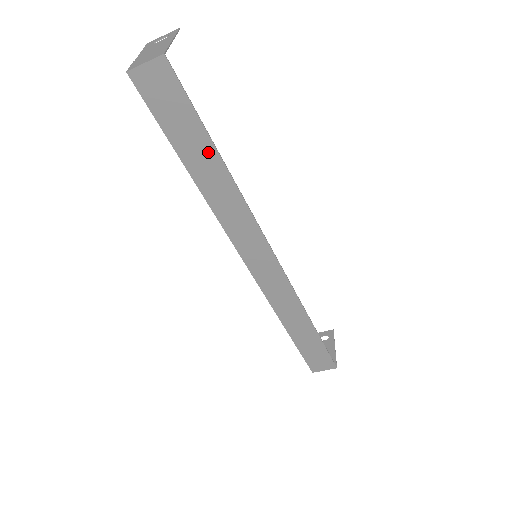
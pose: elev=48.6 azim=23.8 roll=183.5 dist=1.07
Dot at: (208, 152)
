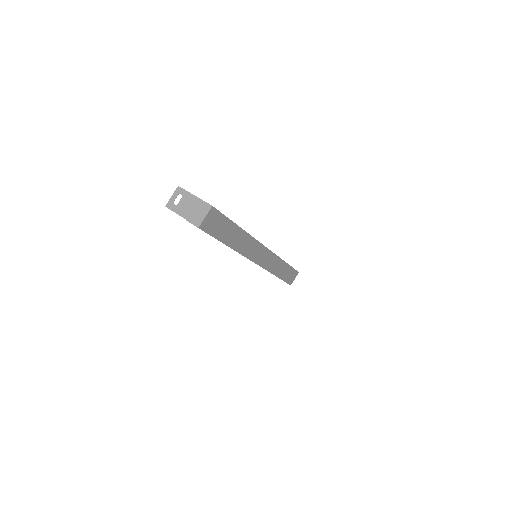
Dot at: (234, 230)
